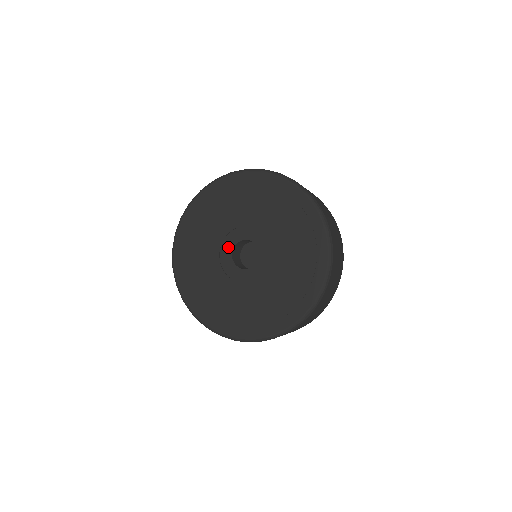
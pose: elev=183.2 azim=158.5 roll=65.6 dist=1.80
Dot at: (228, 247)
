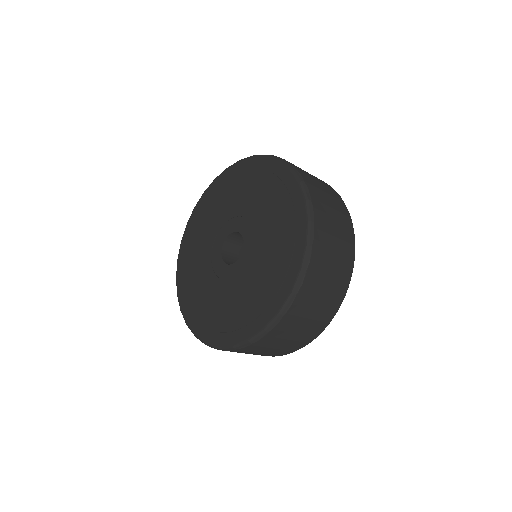
Dot at: (217, 258)
